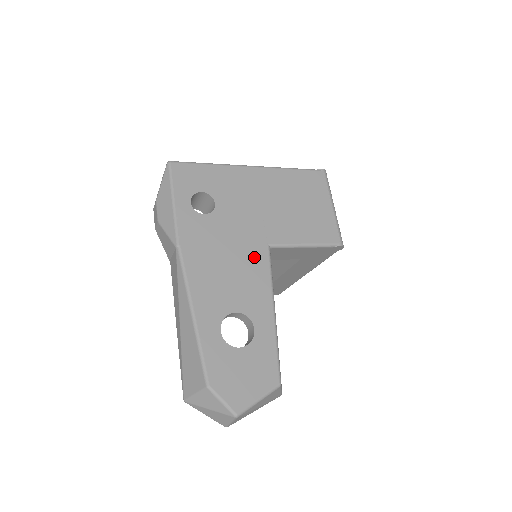
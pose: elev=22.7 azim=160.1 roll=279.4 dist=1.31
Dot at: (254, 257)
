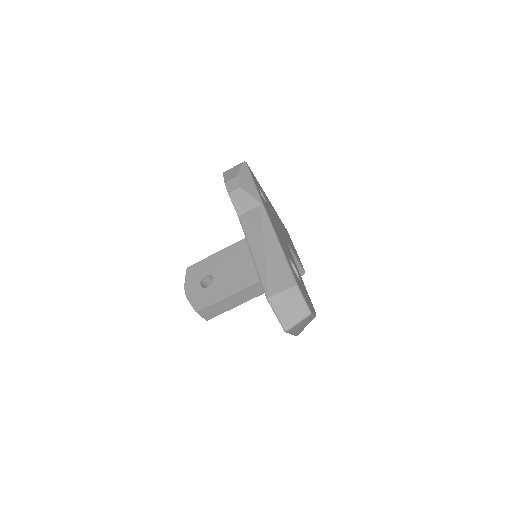
Dot at: (286, 242)
